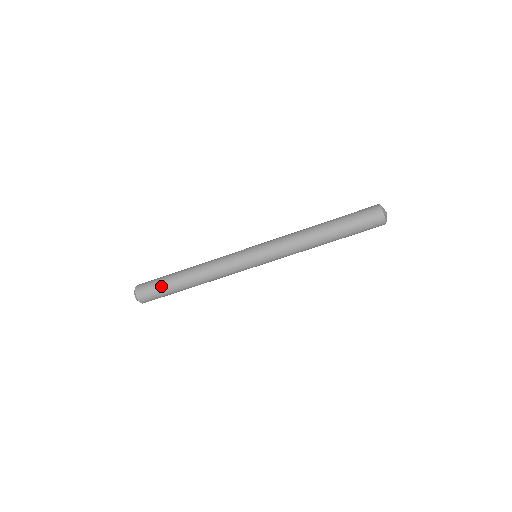
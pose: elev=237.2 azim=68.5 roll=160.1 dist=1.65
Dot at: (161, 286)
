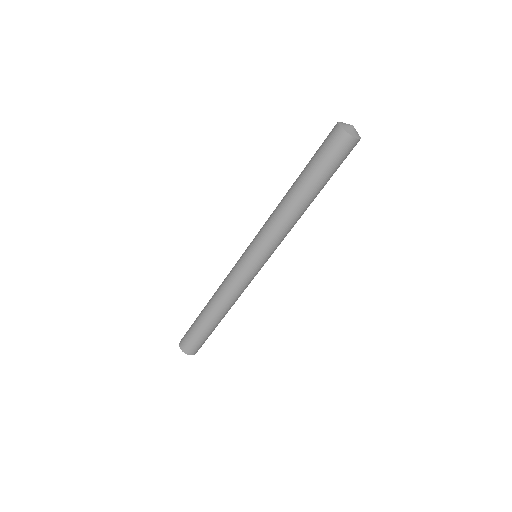
Dot at: (196, 333)
